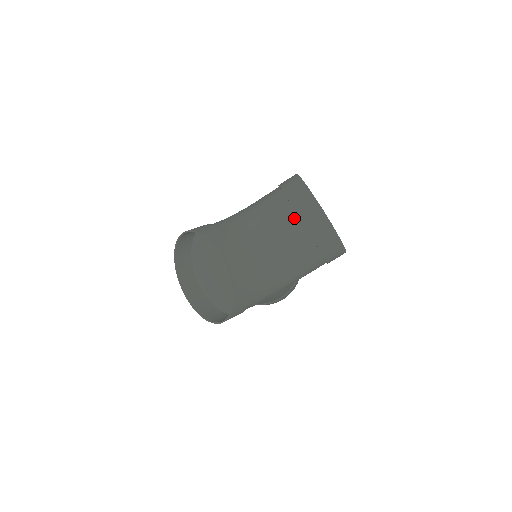
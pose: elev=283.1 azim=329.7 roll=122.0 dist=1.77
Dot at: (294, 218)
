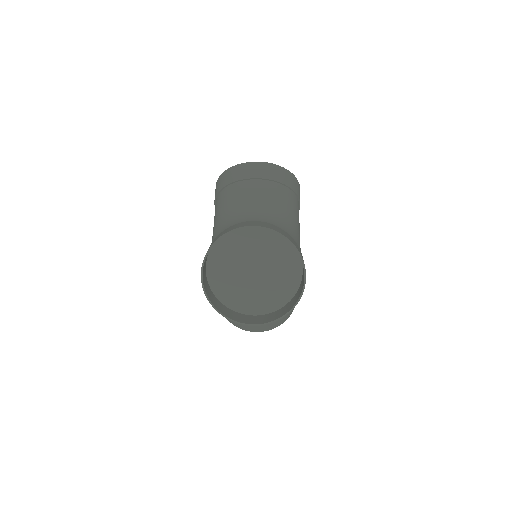
Dot at: (256, 183)
